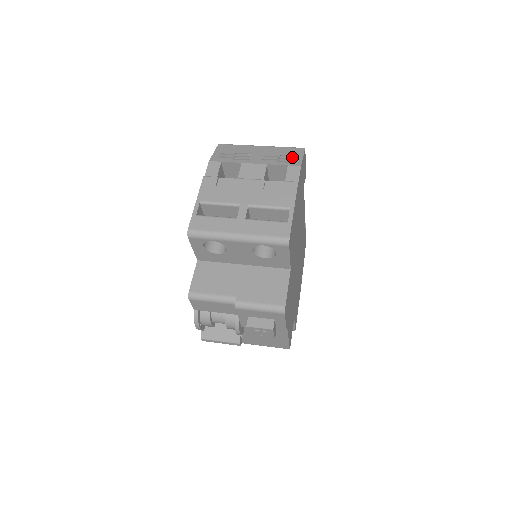
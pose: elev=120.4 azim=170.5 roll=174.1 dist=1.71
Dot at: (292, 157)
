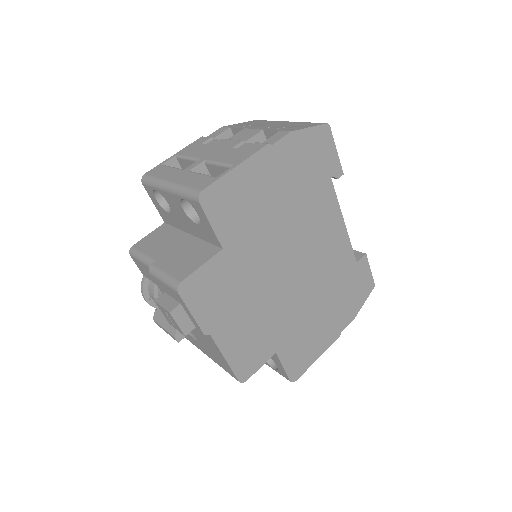
Dot at: (298, 127)
